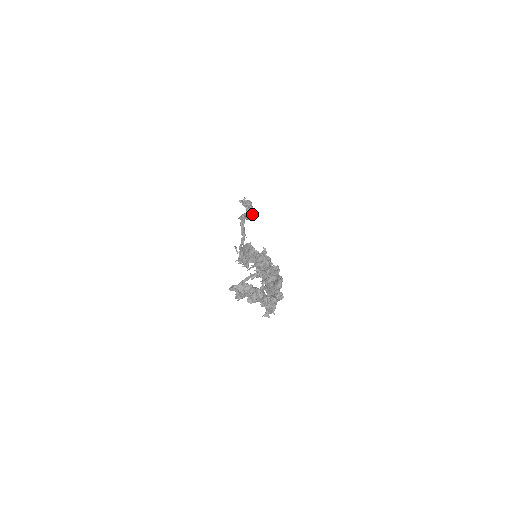
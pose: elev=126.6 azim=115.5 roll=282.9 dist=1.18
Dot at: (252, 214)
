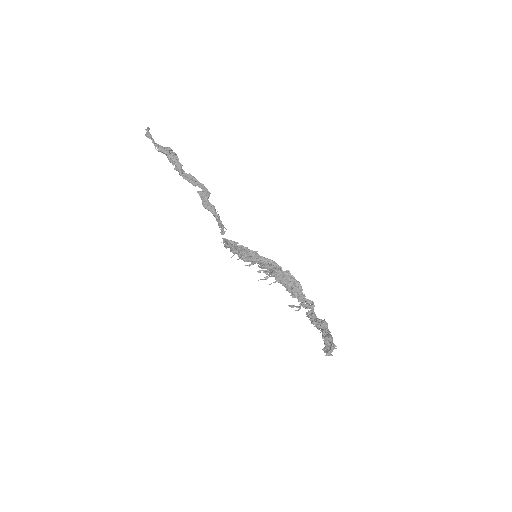
Dot at: occluded
